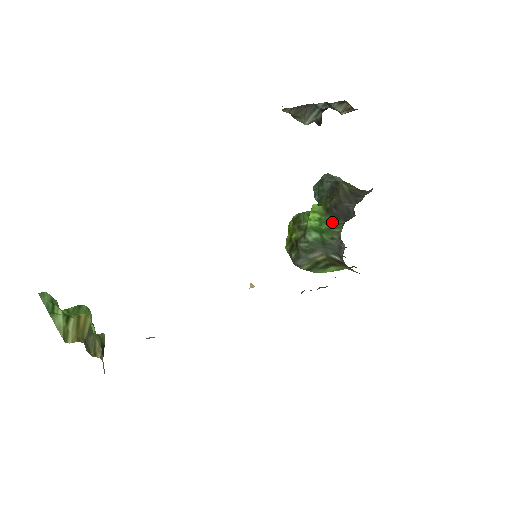
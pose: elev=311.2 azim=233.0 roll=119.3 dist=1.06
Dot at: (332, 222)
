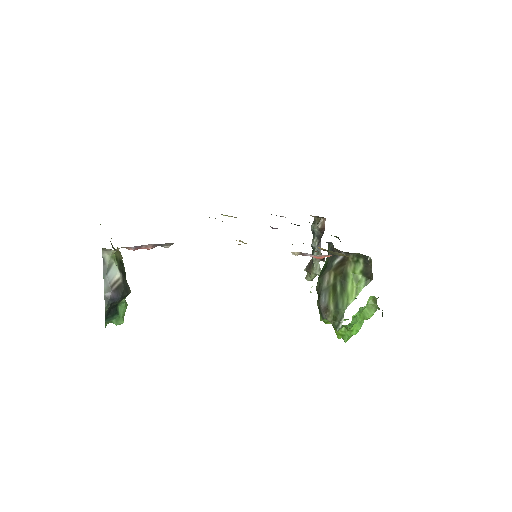
Dot at: occluded
